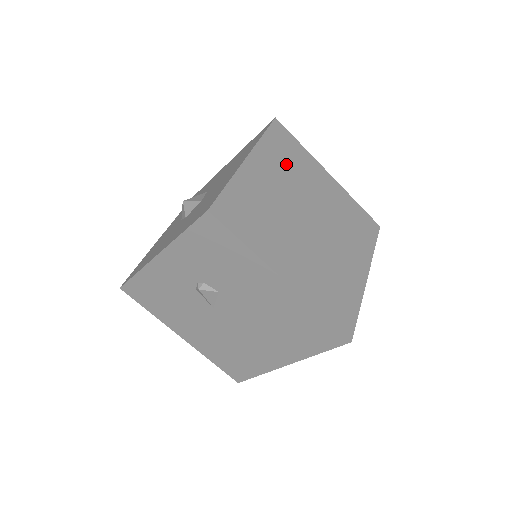
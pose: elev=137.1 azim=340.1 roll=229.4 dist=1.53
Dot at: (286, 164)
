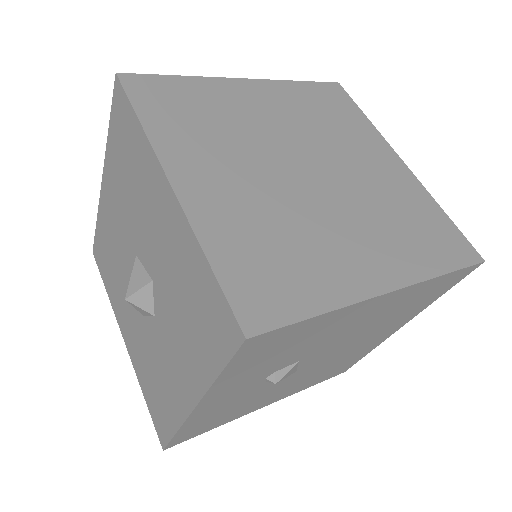
Dot at: (205, 128)
